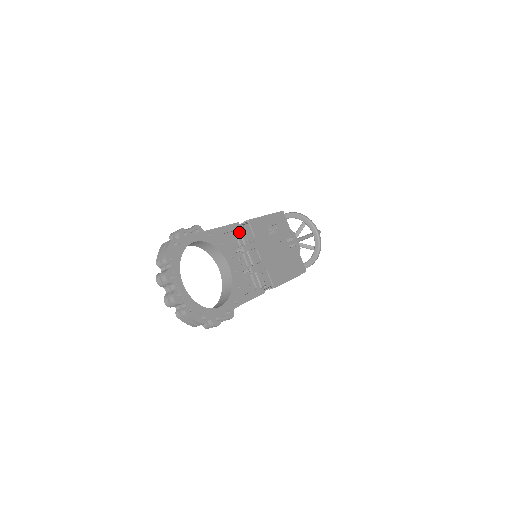
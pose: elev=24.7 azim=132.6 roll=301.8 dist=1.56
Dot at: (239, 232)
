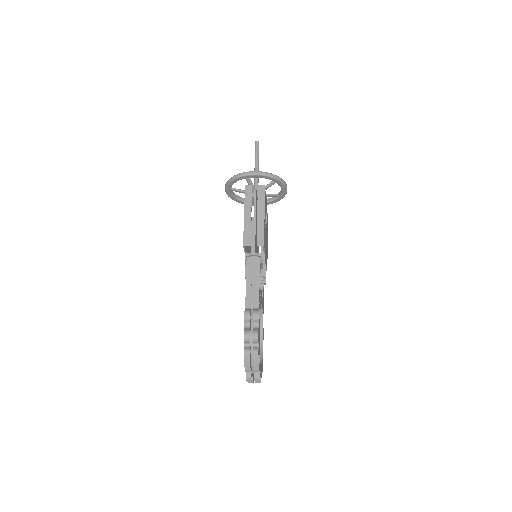
Dot at: (260, 264)
